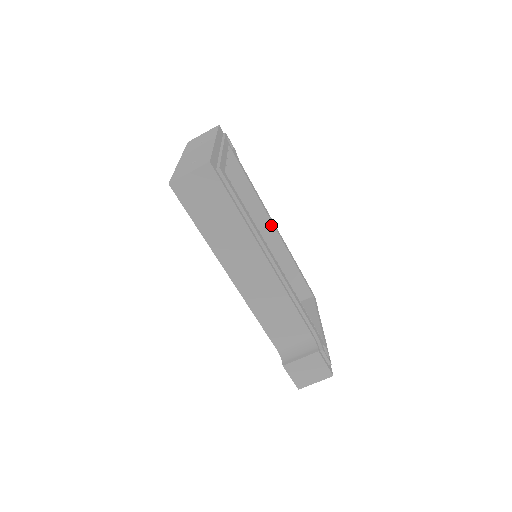
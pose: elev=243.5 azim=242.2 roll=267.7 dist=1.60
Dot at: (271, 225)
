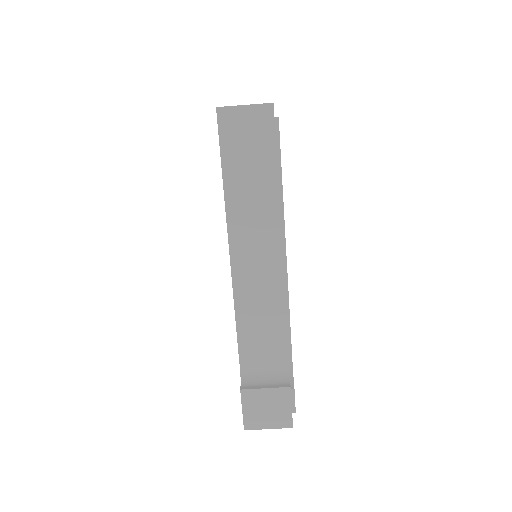
Dot at: occluded
